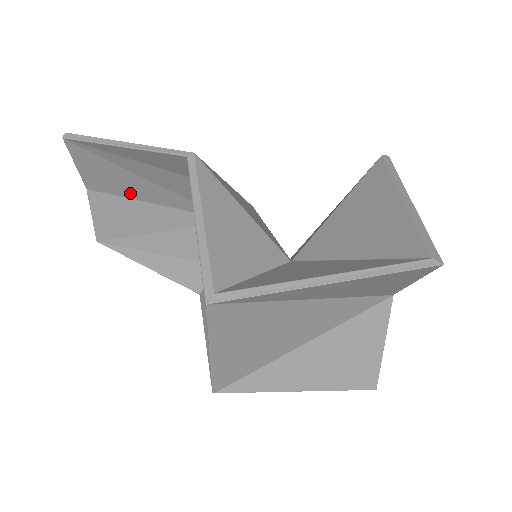
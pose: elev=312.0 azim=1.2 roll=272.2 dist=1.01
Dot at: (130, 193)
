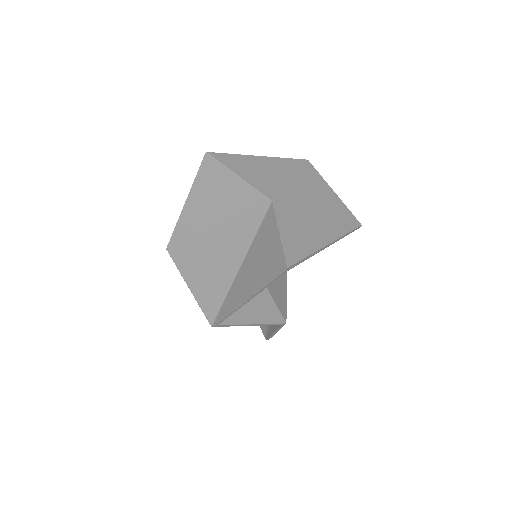
Dot at: occluded
